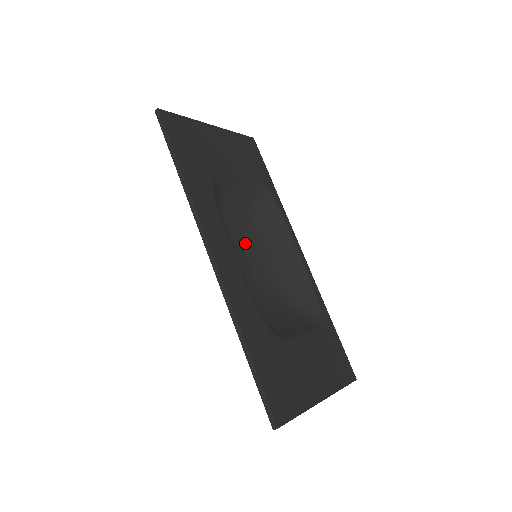
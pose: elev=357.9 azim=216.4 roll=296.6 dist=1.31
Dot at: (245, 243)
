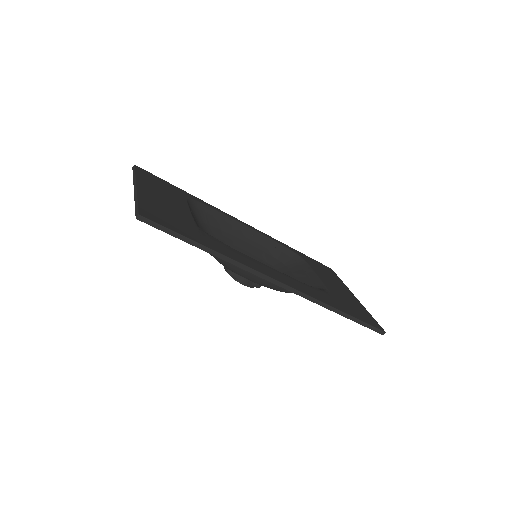
Dot at: occluded
